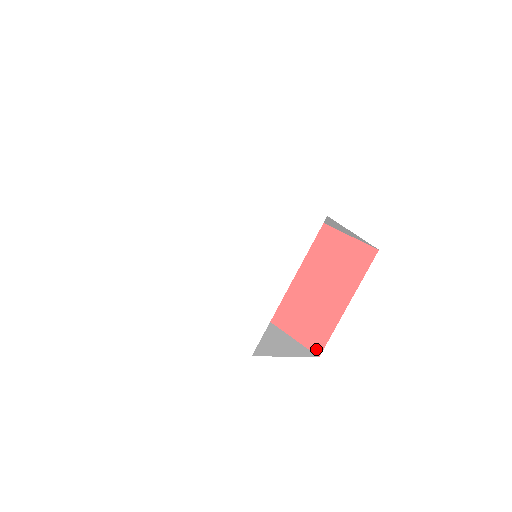
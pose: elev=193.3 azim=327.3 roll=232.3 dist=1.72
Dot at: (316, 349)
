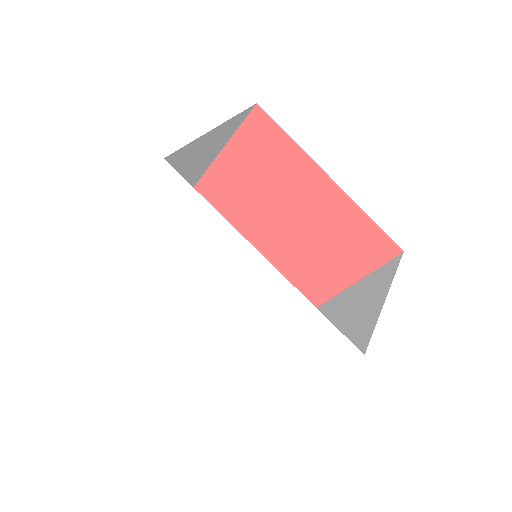
Dot at: occluded
